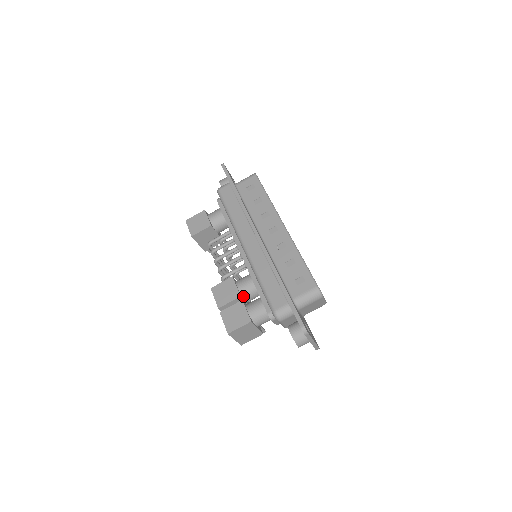
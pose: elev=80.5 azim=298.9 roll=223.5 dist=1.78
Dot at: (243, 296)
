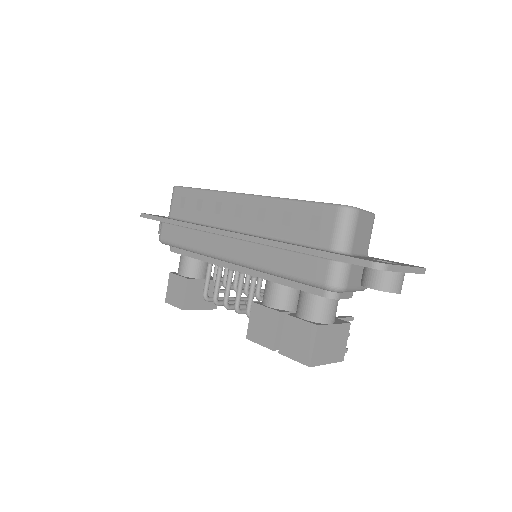
Dot at: (284, 309)
